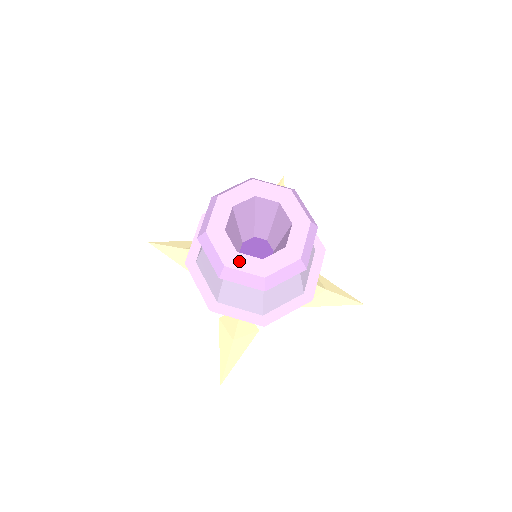
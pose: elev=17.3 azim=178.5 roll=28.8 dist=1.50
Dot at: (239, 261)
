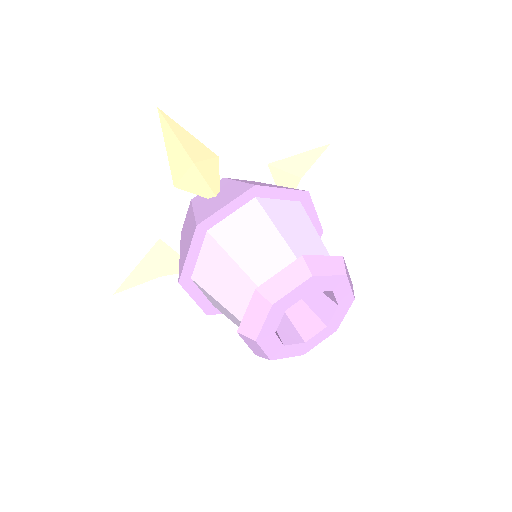
Dot at: (311, 344)
